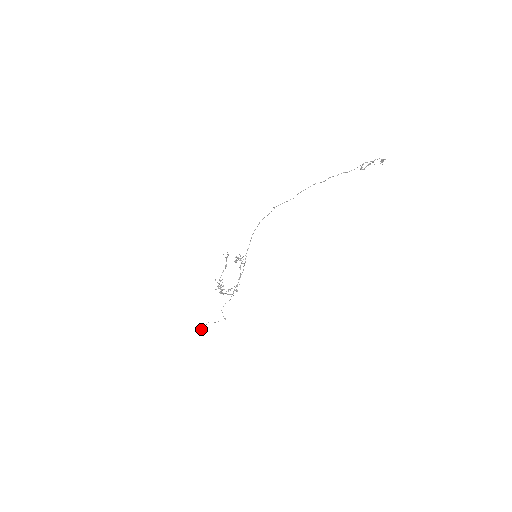
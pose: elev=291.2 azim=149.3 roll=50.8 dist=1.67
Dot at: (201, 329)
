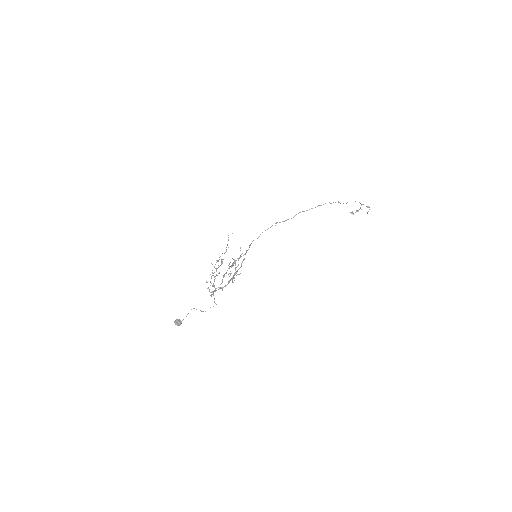
Dot at: (181, 323)
